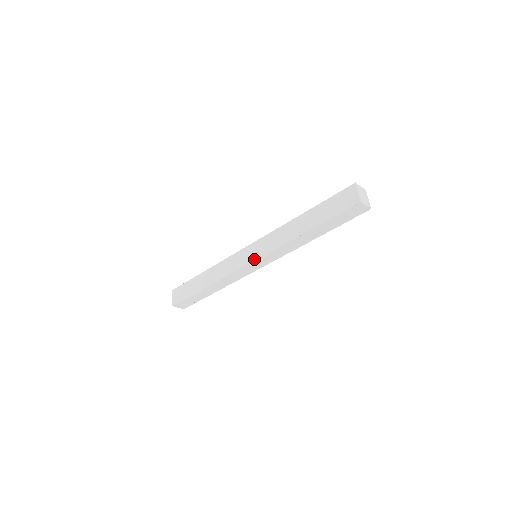
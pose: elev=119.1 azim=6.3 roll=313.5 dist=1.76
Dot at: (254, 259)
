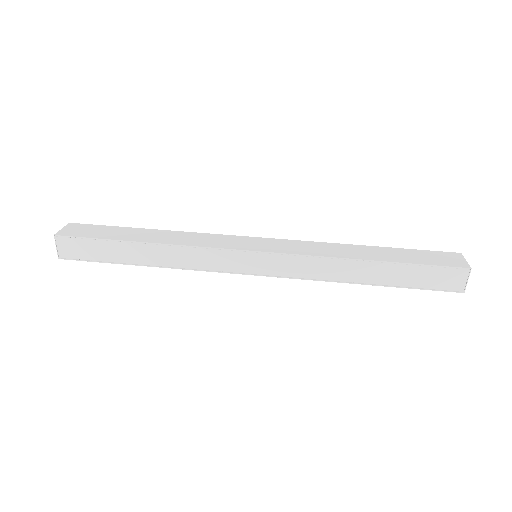
Dot at: (262, 250)
